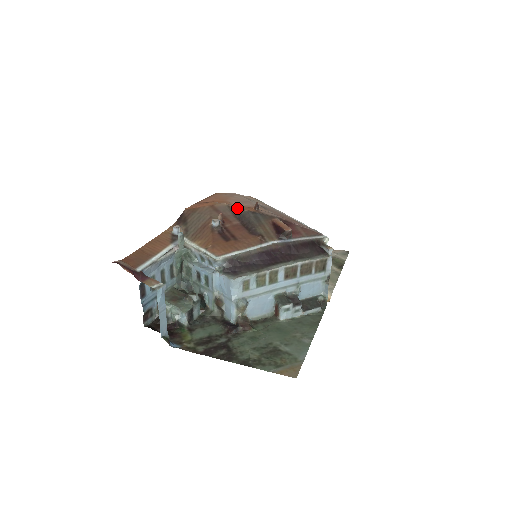
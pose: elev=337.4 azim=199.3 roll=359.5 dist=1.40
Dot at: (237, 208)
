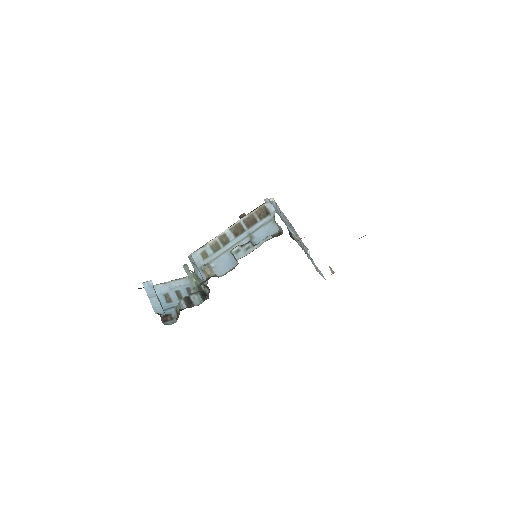
Dot at: occluded
